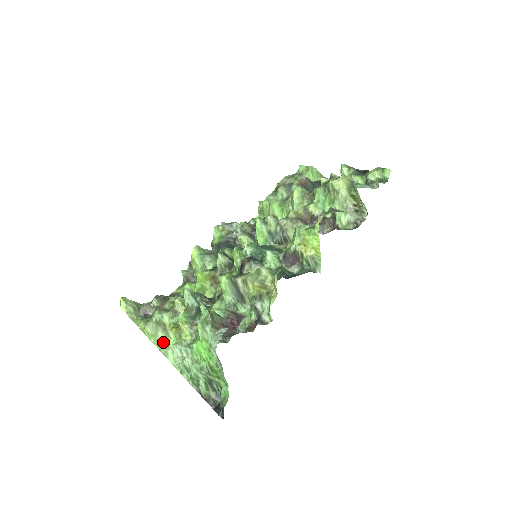
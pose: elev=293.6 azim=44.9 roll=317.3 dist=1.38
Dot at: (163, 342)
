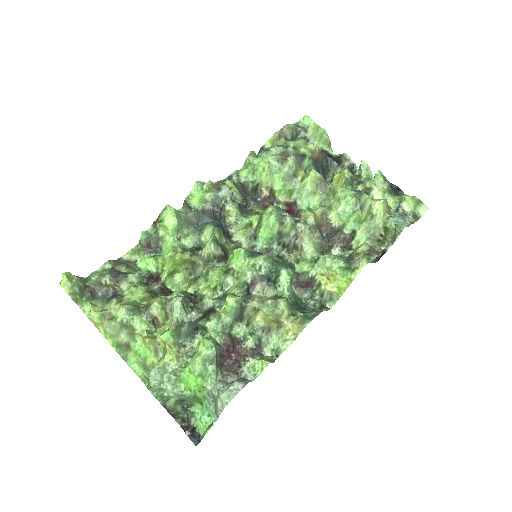
Dot at: (124, 345)
